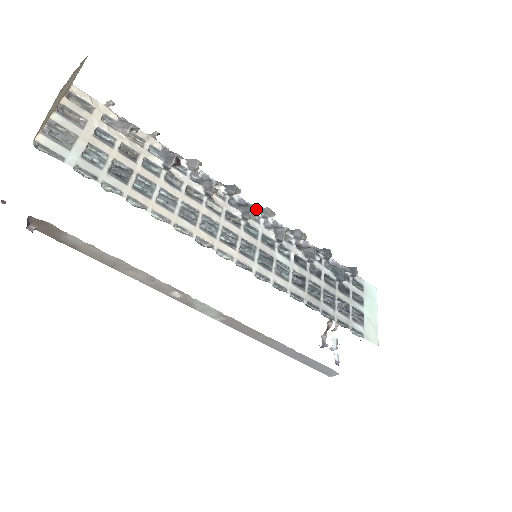
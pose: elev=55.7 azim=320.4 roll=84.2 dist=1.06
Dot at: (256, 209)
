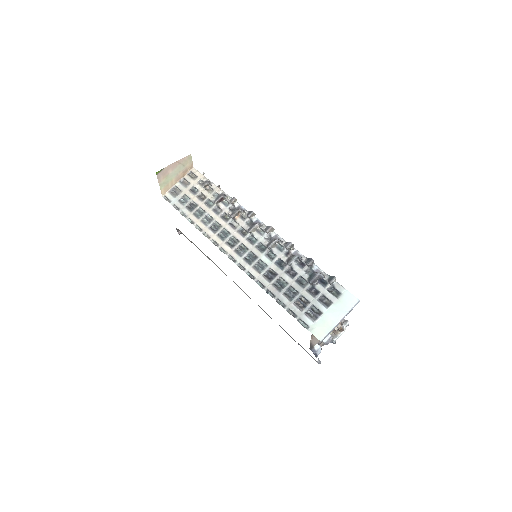
Dot at: (264, 226)
